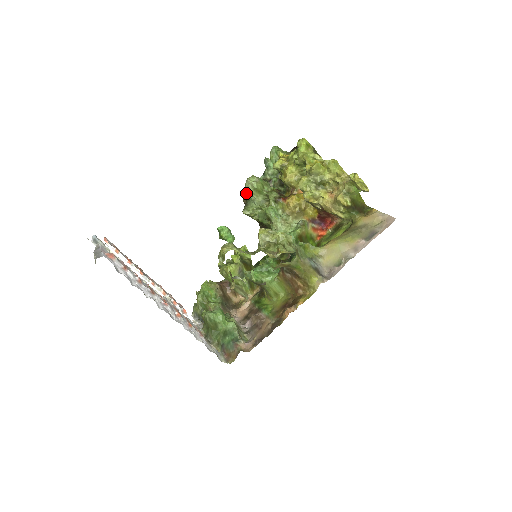
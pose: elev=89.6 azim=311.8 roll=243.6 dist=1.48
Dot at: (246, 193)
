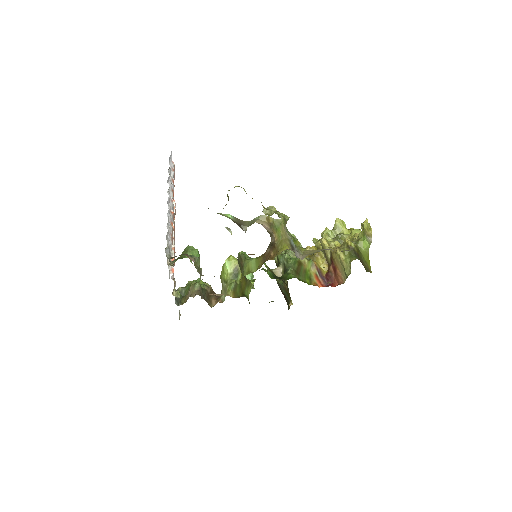
Dot at: occluded
